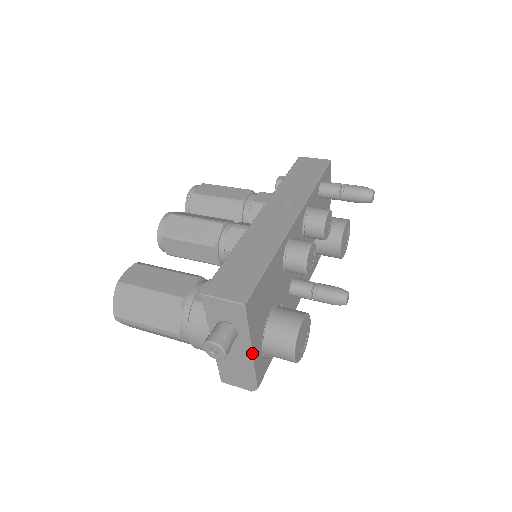
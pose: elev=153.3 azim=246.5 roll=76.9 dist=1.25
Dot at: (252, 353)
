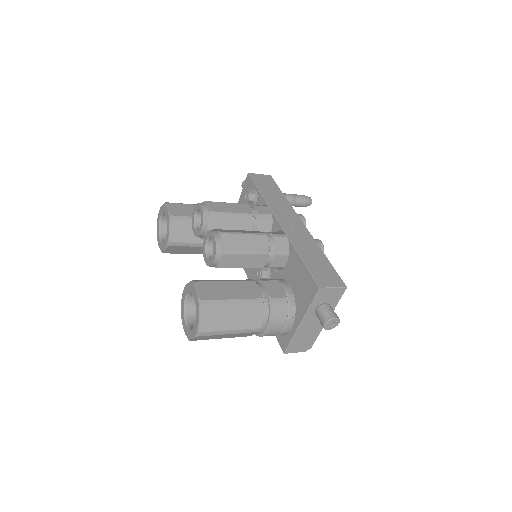
Dot at: occluded
